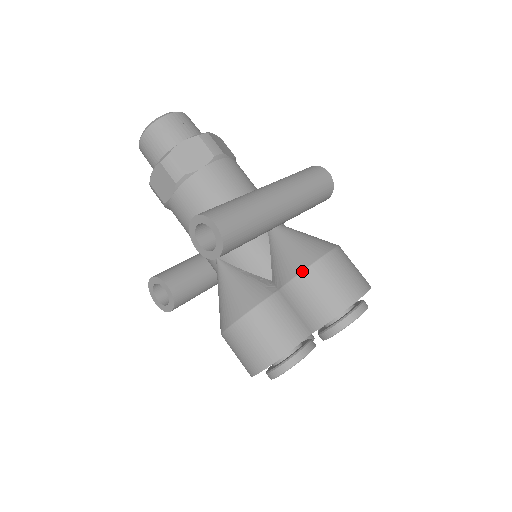
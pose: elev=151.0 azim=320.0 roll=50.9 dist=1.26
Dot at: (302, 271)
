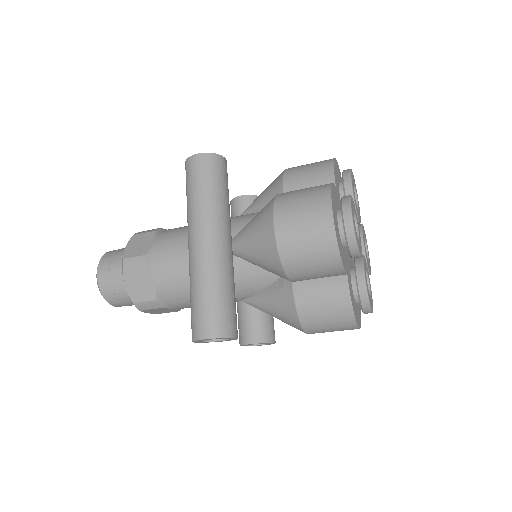
Dot at: (281, 265)
